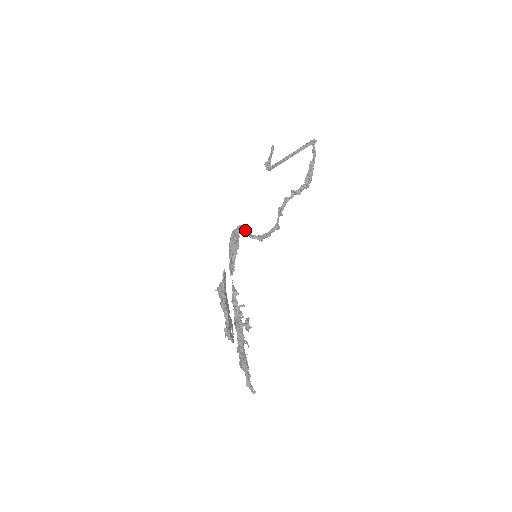
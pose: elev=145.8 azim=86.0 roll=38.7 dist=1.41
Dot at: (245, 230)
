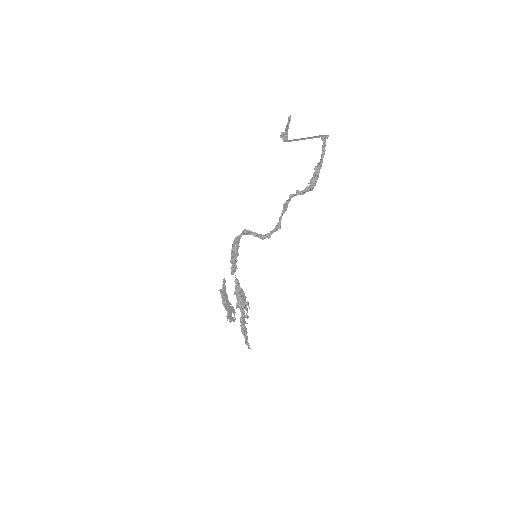
Dot at: (248, 232)
